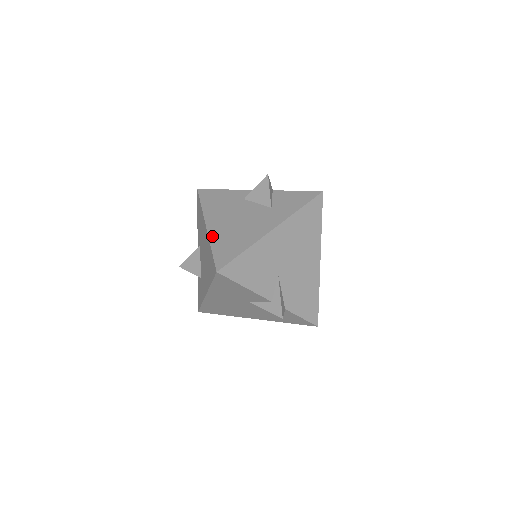
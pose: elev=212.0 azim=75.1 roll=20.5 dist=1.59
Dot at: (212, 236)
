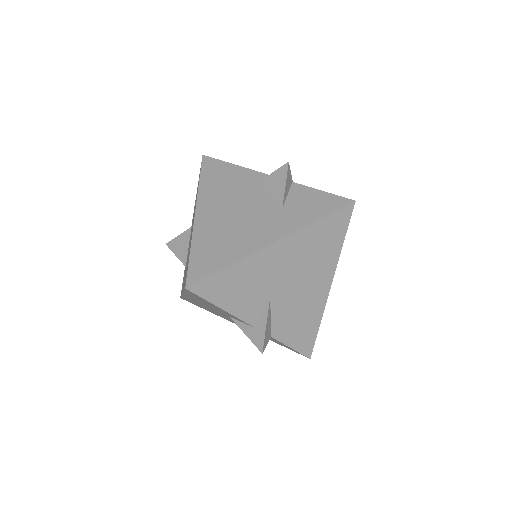
Dot at: (197, 231)
